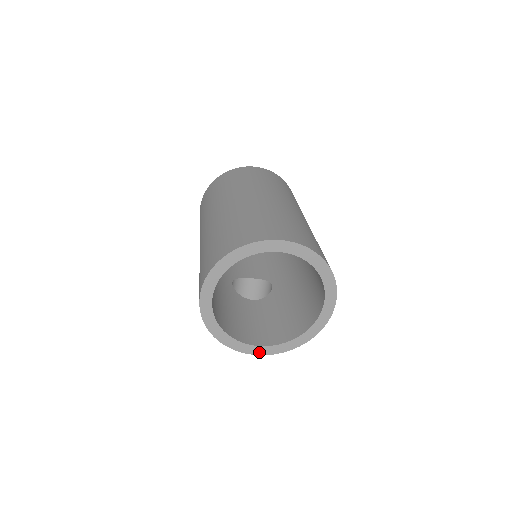
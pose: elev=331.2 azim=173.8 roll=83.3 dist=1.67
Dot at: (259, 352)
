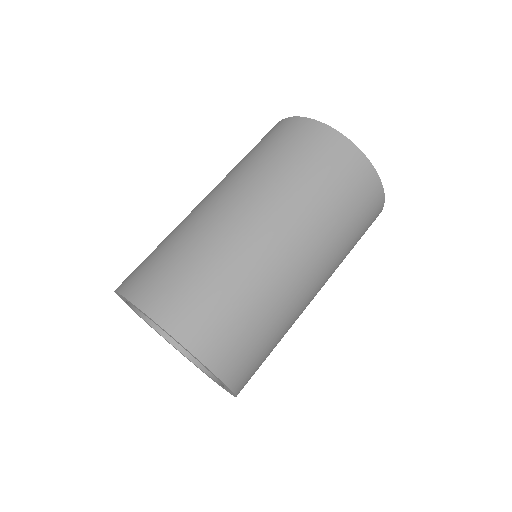
Dot at: occluded
